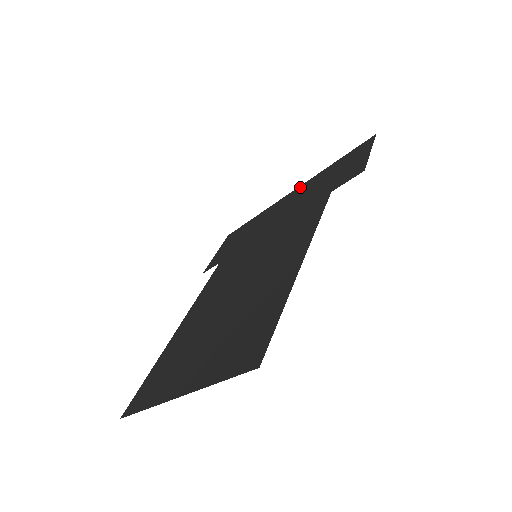
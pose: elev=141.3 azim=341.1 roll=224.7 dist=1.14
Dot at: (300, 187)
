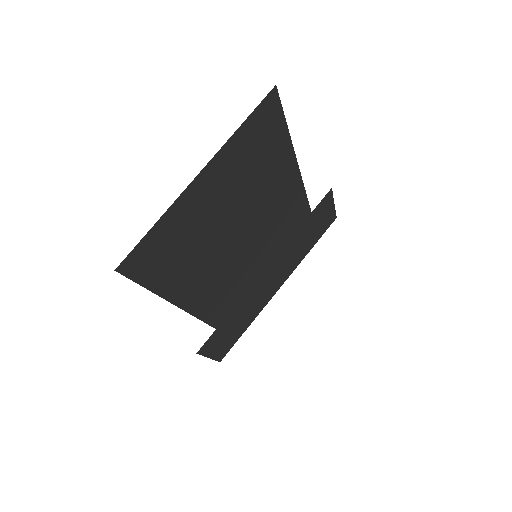
Dot at: (286, 277)
